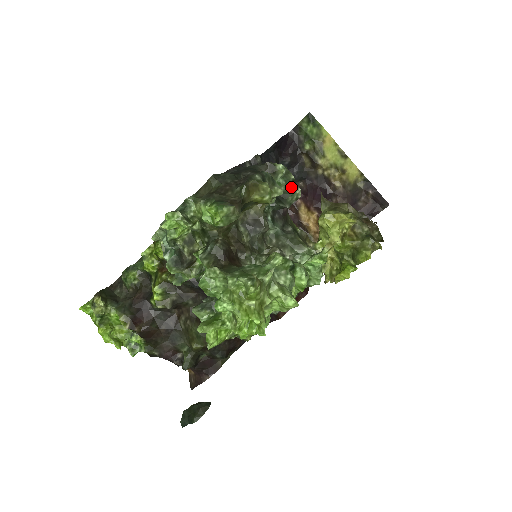
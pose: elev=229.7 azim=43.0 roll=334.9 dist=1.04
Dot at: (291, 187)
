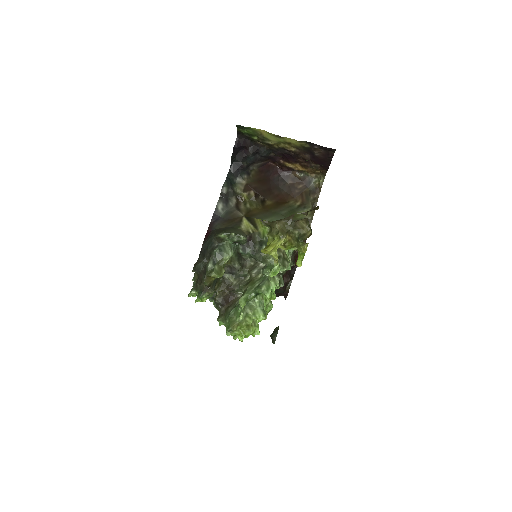
Dot at: (237, 239)
